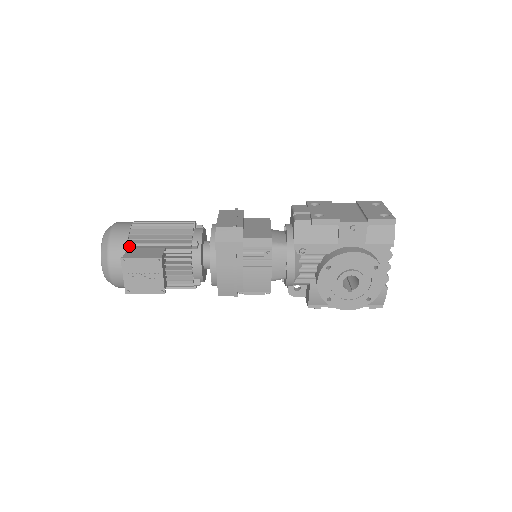
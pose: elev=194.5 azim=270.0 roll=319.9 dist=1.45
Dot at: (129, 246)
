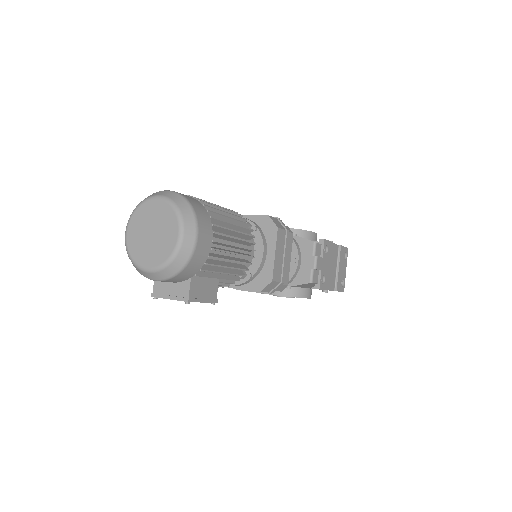
Dot at: (197, 275)
